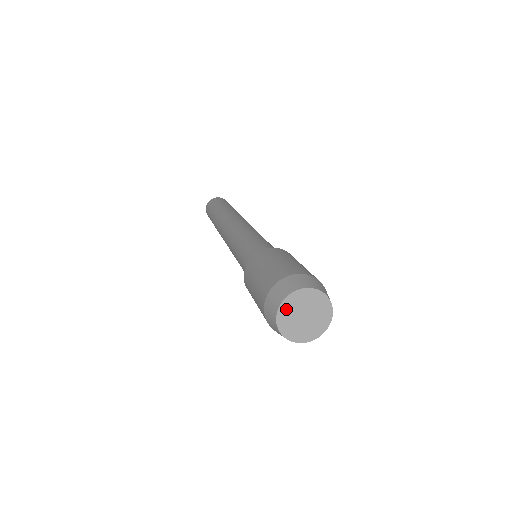
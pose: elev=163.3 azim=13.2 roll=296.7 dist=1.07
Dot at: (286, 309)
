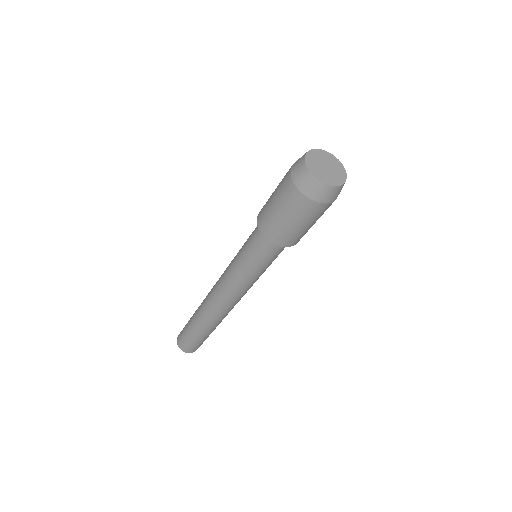
Dot at: (310, 161)
